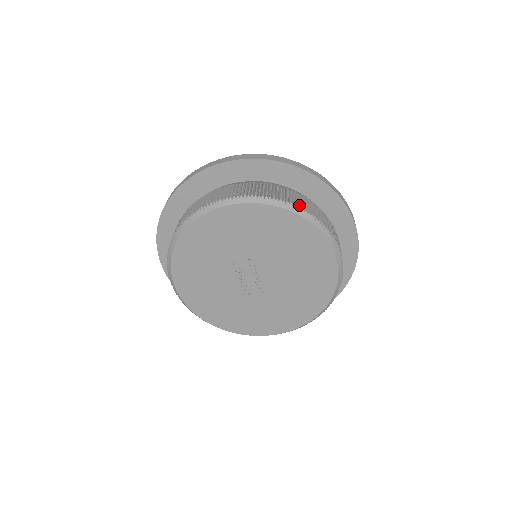
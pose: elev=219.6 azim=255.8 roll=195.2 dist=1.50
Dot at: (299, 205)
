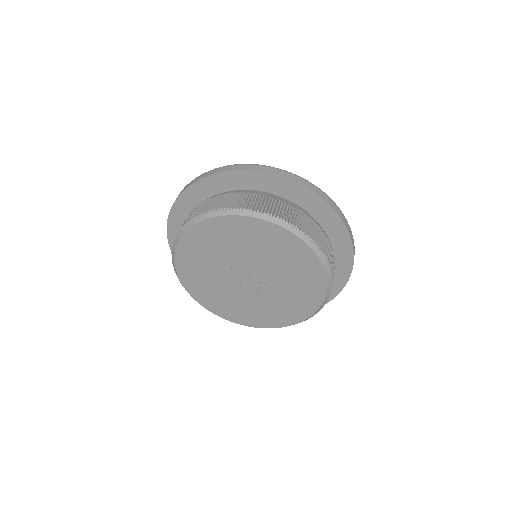
Dot at: (219, 207)
